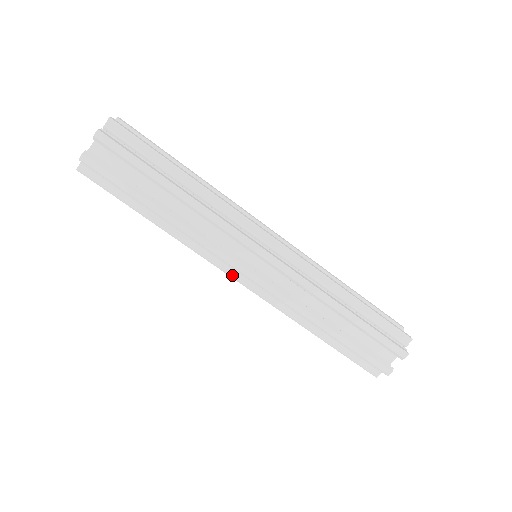
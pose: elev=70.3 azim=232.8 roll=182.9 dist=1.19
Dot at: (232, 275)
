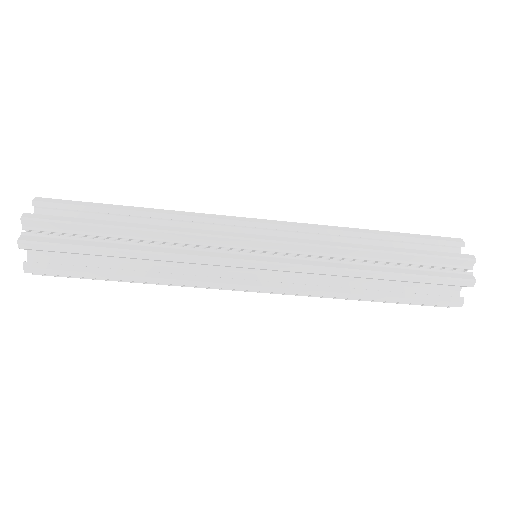
Dot at: (241, 290)
